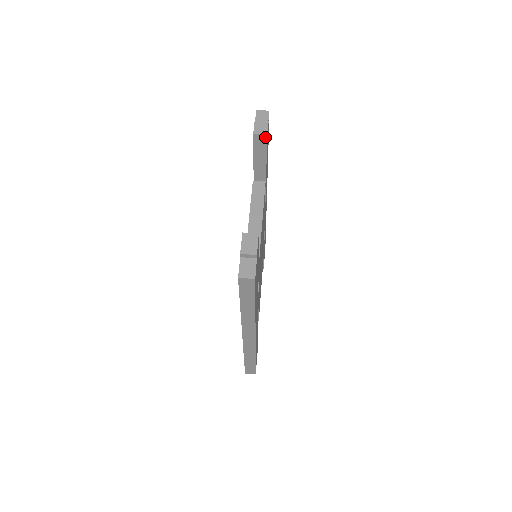
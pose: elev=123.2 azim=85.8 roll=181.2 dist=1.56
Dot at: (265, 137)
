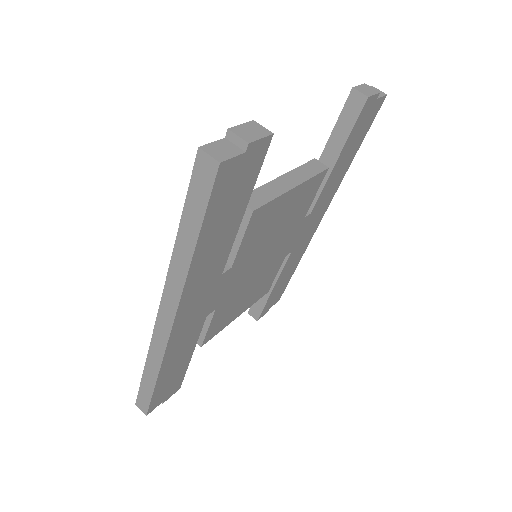
Dot at: (364, 100)
